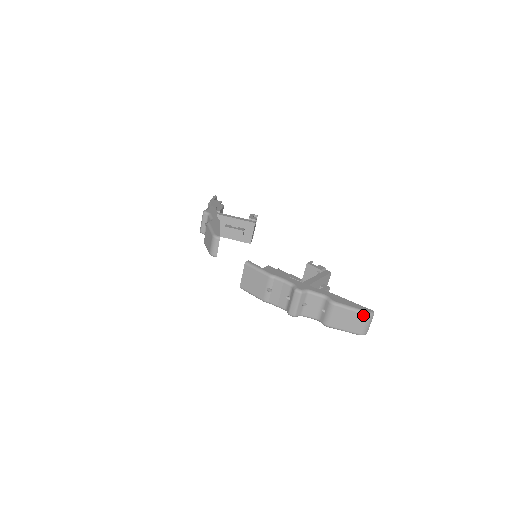
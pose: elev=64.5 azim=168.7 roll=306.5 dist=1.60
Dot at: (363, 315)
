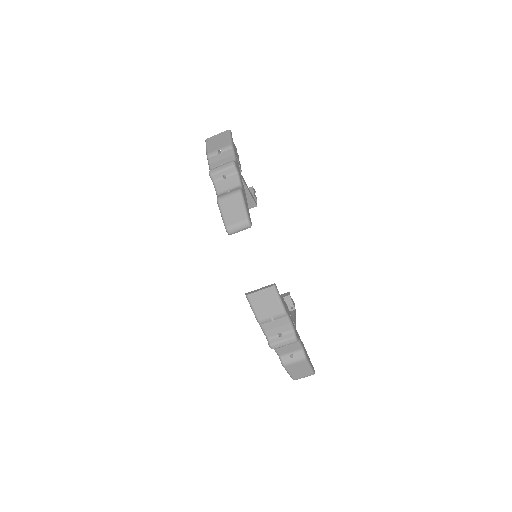
Dot at: (311, 373)
